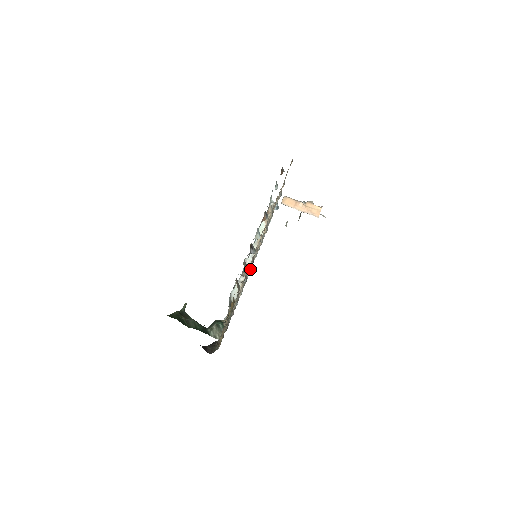
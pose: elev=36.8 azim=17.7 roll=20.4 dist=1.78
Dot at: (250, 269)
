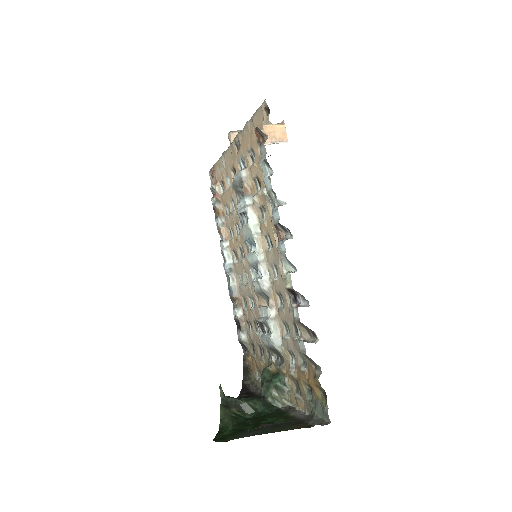
Dot at: (282, 300)
